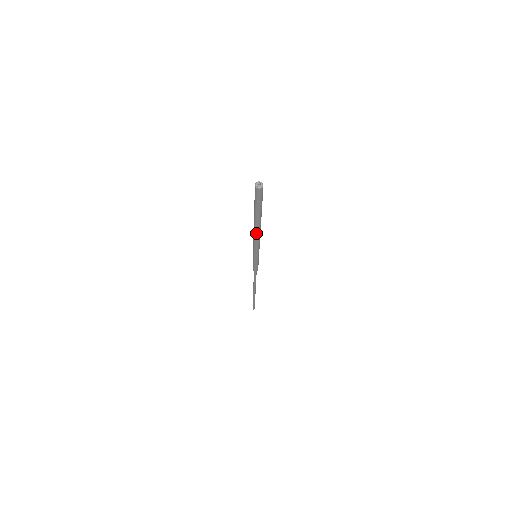
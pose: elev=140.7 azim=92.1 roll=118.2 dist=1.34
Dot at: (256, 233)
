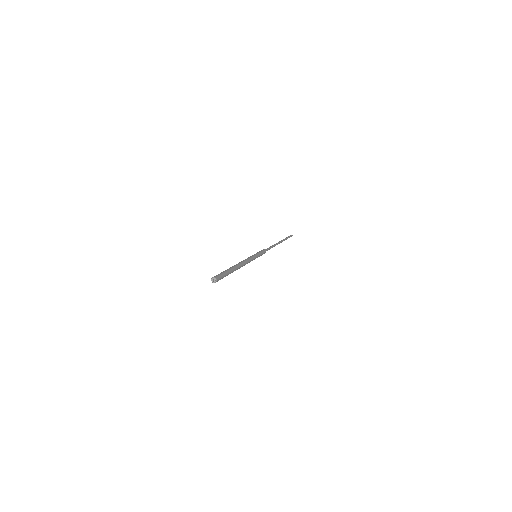
Dot at: occluded
